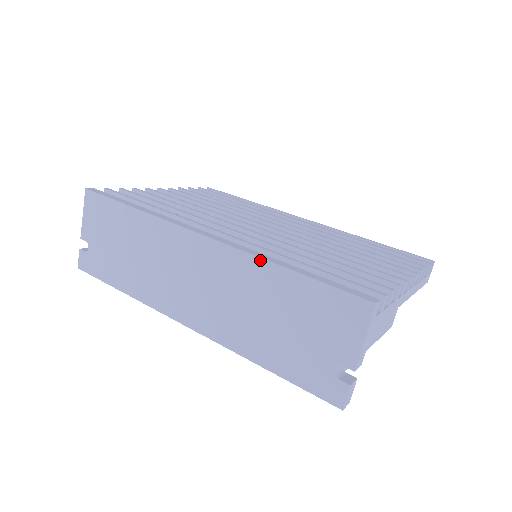
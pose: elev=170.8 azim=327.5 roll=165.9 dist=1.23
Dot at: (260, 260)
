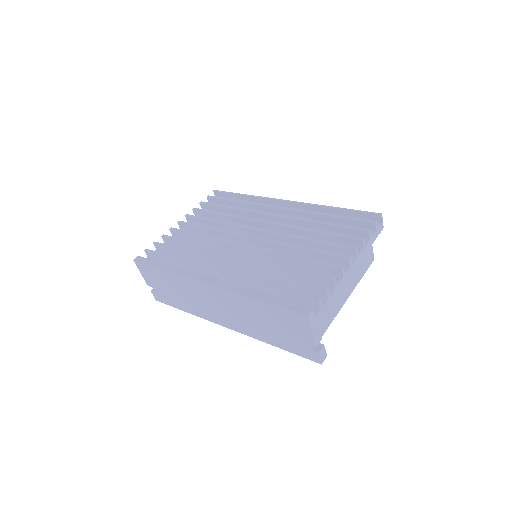
Dot at: (242, 296)
